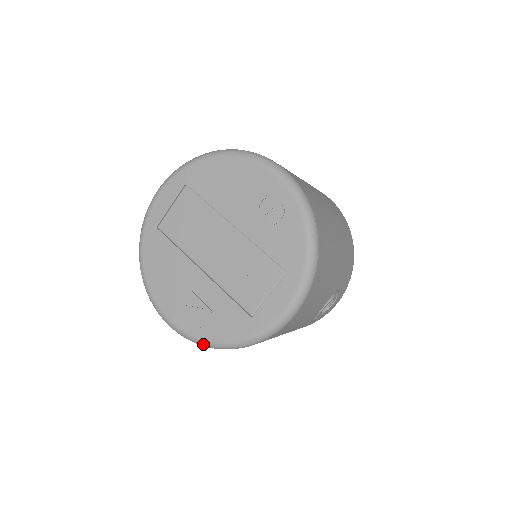
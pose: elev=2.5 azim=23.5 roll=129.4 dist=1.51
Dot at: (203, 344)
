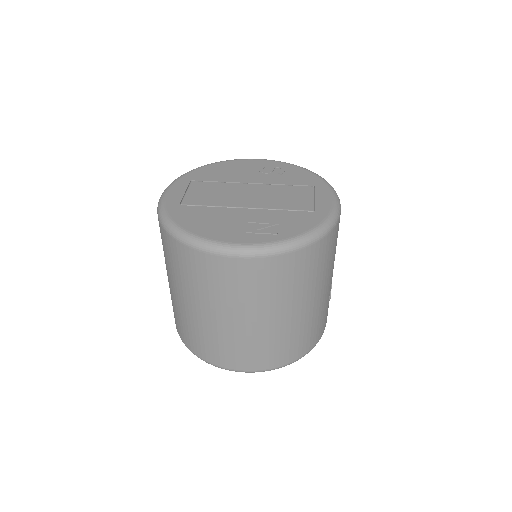
Dot at: (289, 244)
